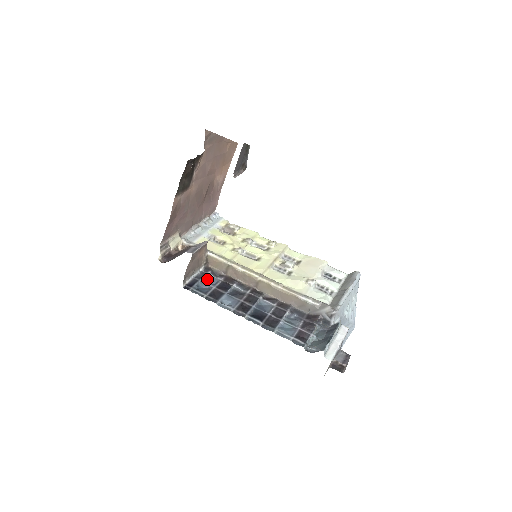
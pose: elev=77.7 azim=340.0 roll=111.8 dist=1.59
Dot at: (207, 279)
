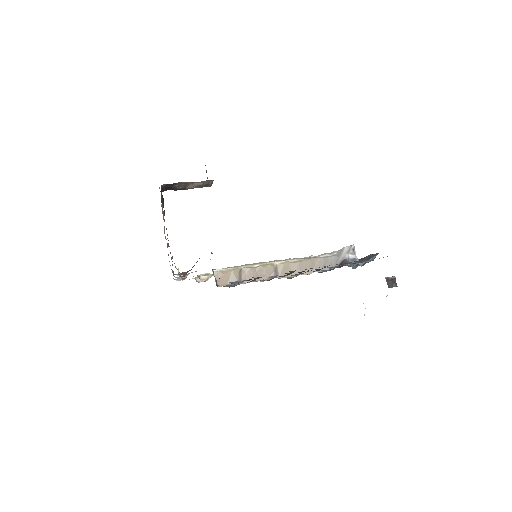
Dot at: (231, 285)
